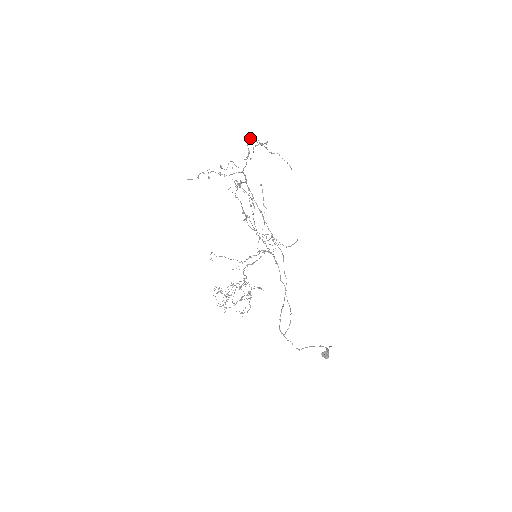
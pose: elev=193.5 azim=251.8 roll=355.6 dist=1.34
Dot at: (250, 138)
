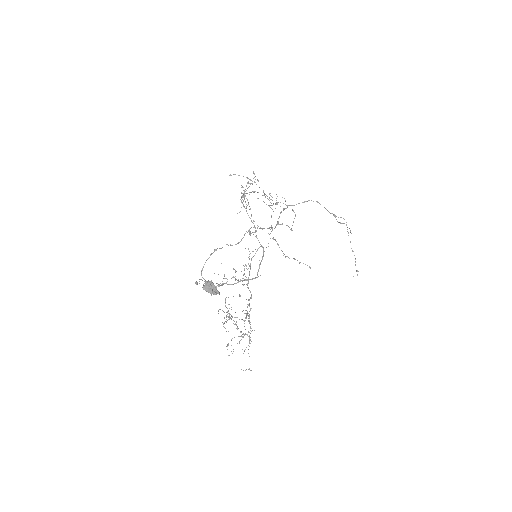
Dot at: (319, 203)
